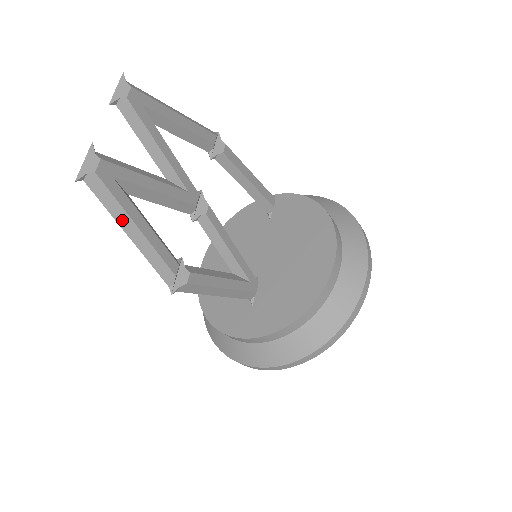
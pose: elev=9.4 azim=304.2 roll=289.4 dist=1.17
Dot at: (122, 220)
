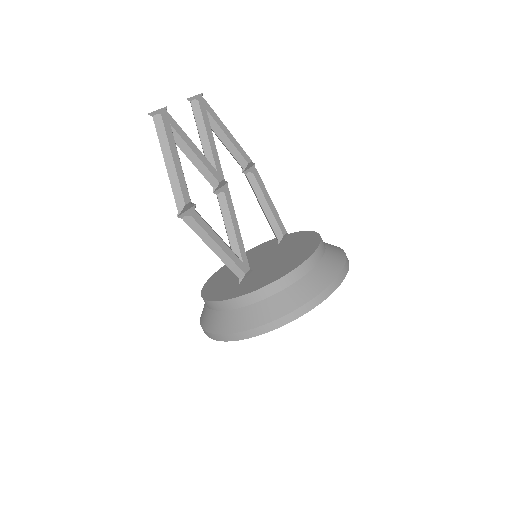
Dot at: (165, 150)
